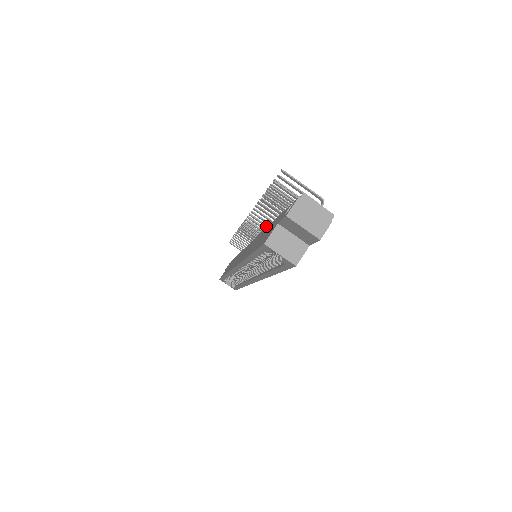
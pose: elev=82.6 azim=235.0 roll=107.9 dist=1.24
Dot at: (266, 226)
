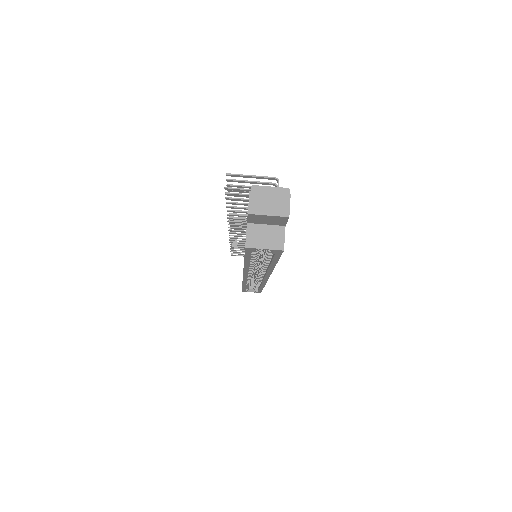
Dot at: occluded
